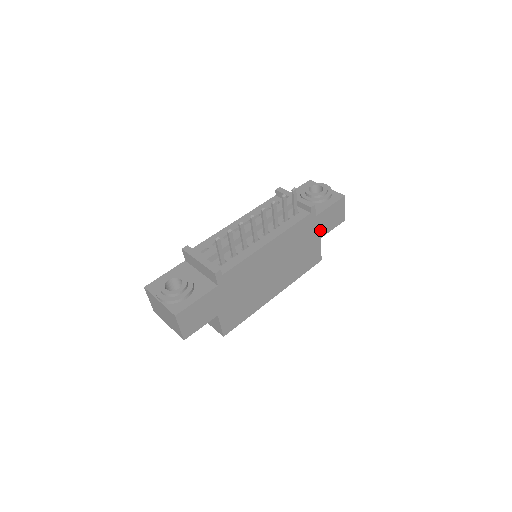
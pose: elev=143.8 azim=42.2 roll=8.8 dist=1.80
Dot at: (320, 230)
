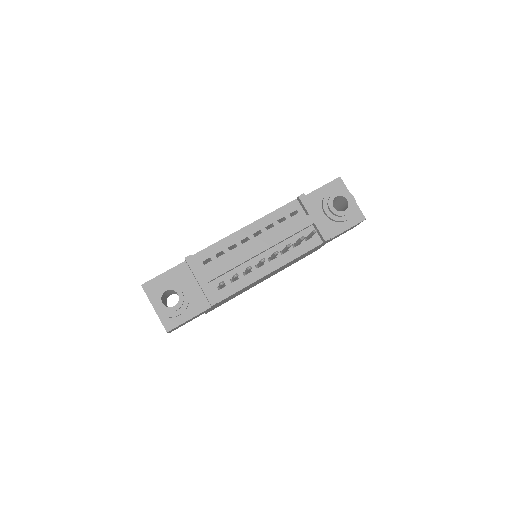
Dot at: (327, 242)
